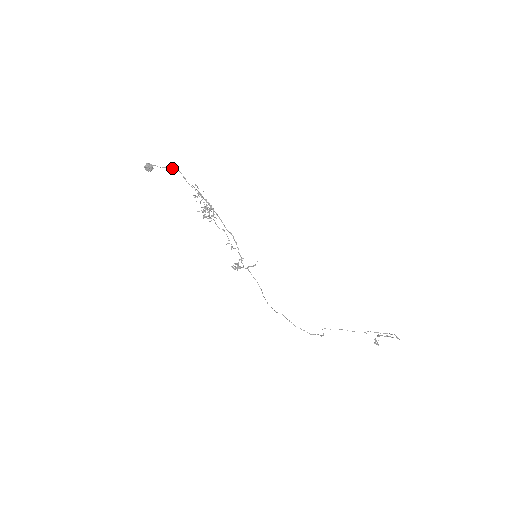
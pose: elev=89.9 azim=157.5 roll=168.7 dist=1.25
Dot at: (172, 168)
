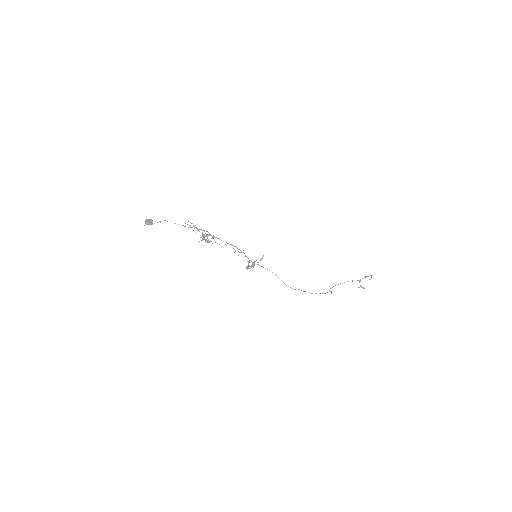
Dot at: occluded
